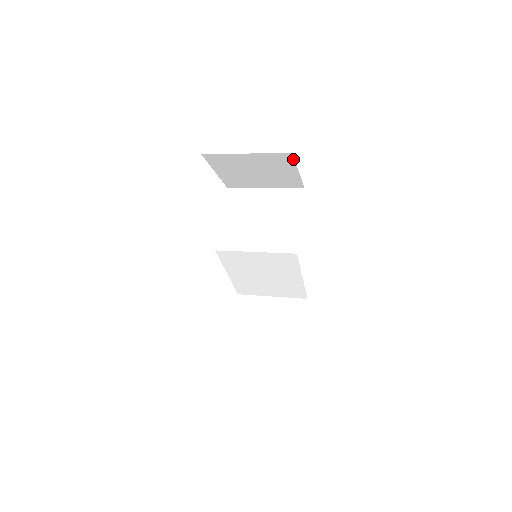
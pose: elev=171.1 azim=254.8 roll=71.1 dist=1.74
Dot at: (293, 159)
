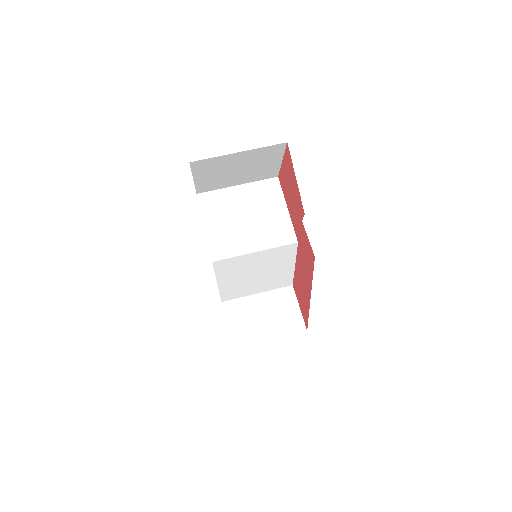
Dot at: (284, 149)
